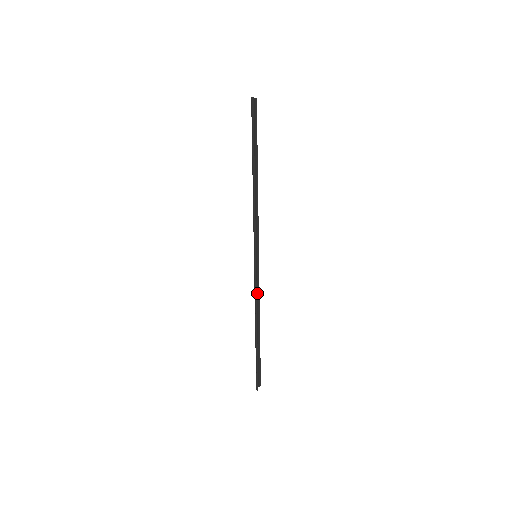
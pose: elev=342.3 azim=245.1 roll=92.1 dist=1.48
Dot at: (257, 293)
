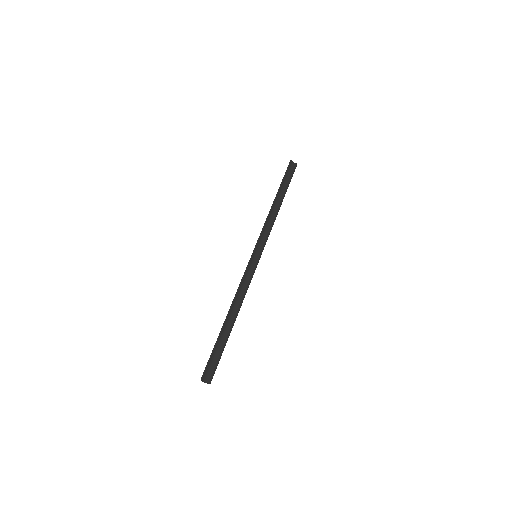
Dot at: (245, 287)
